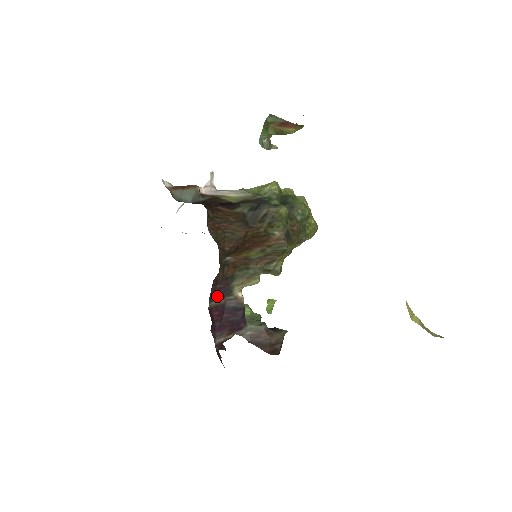
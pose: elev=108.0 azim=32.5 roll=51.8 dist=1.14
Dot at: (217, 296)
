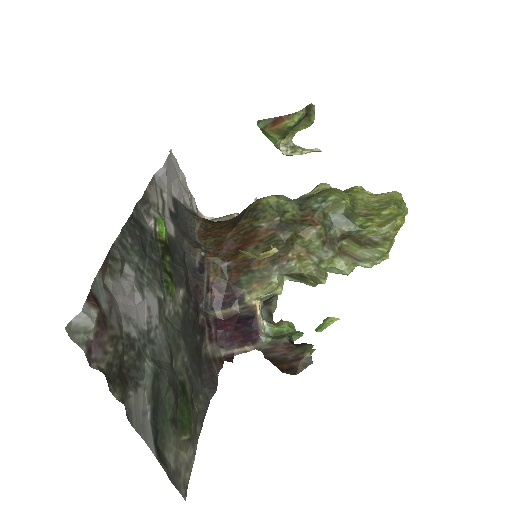
Dot at: (226, 304)
